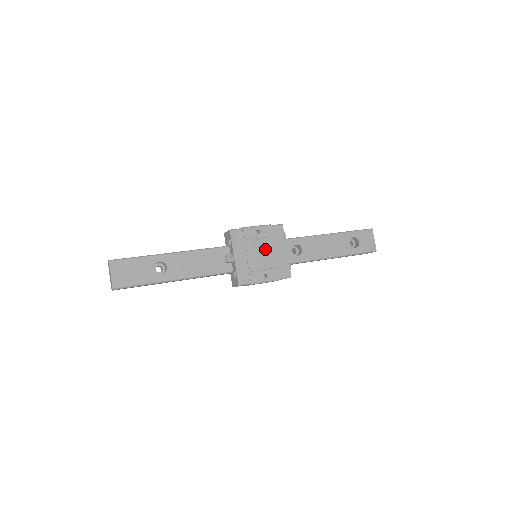
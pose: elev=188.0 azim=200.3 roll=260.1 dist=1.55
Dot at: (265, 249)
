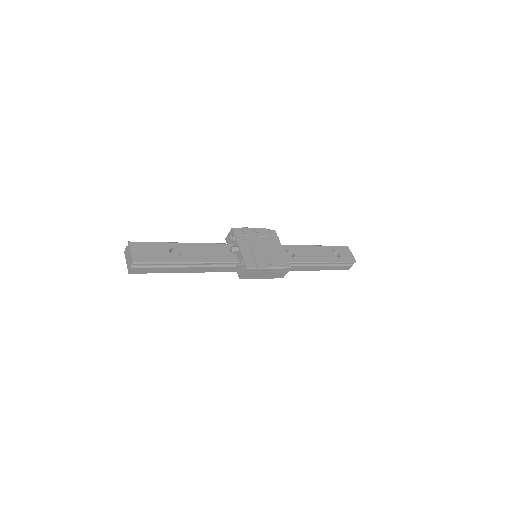
Dot at: (264, 244)
